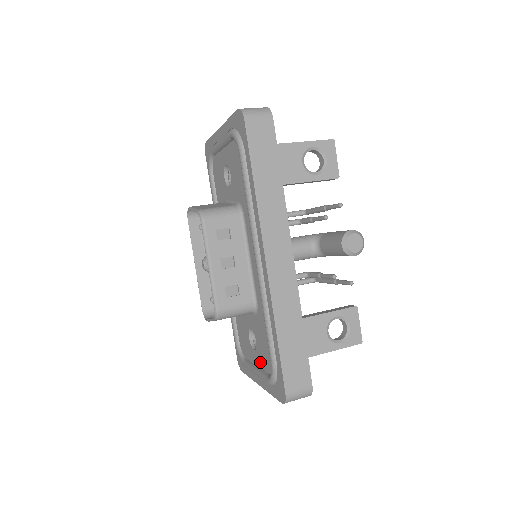
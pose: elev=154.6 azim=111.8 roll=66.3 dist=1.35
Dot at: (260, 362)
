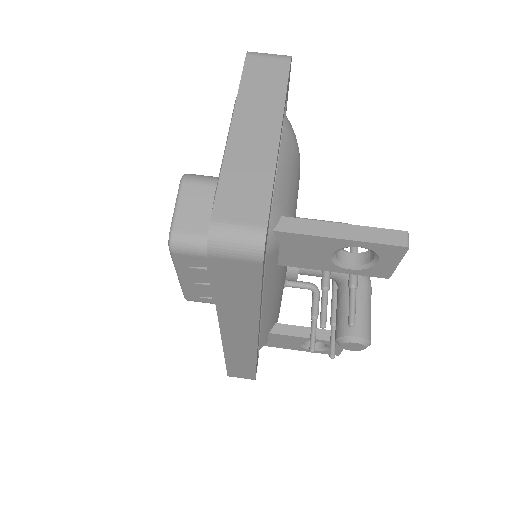
Dot at: occluded
